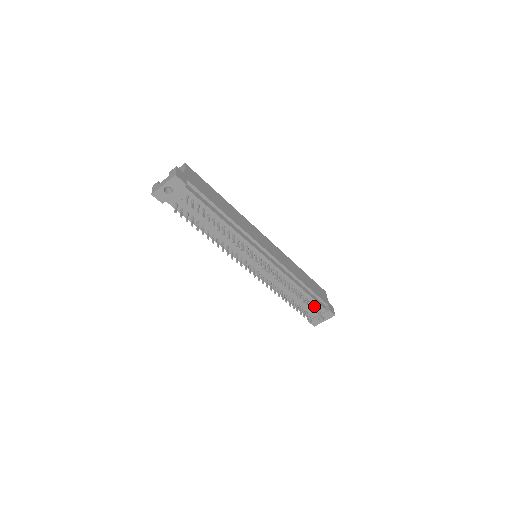
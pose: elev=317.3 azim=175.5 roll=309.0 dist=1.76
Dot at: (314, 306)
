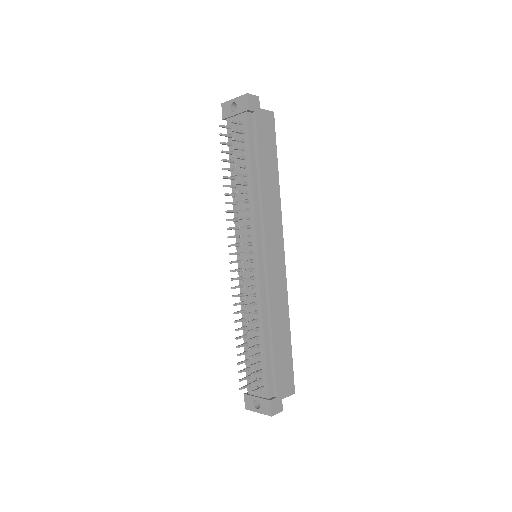
Dot at: (259, 372)
